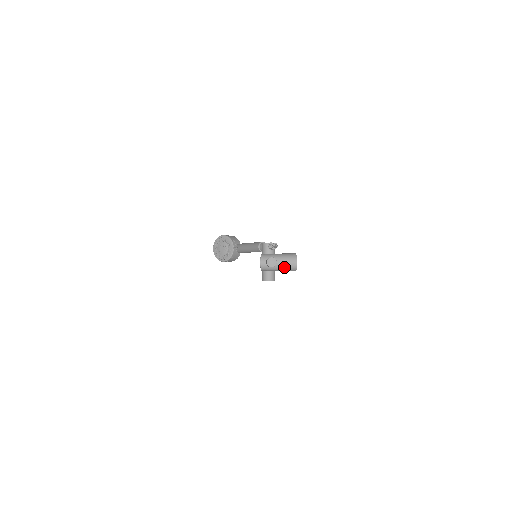
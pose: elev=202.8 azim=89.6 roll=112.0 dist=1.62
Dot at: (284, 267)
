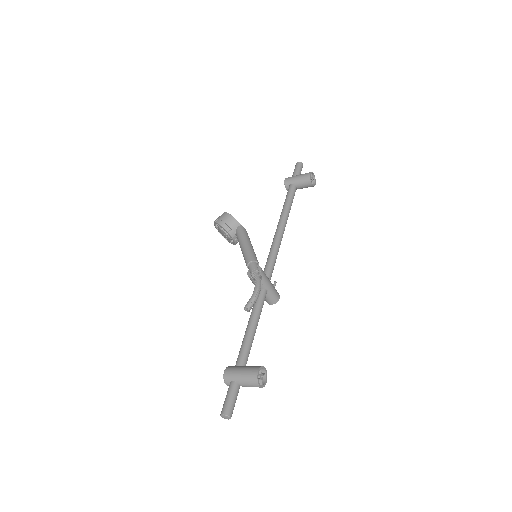
Dot at: occluded
